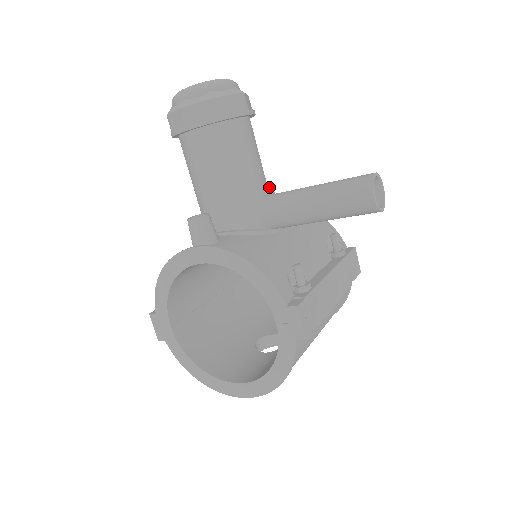
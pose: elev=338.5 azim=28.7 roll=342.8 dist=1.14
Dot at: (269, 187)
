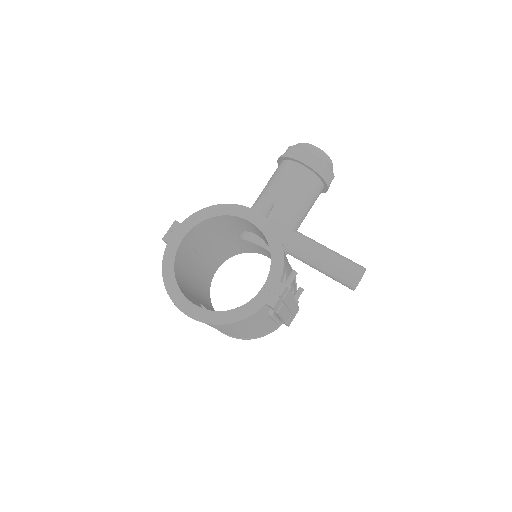
Dot at: occluded
